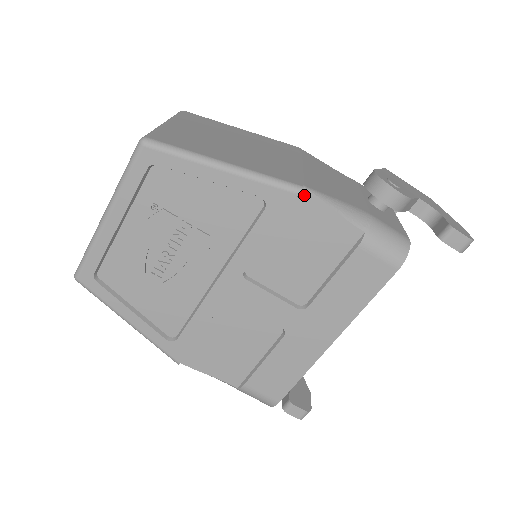
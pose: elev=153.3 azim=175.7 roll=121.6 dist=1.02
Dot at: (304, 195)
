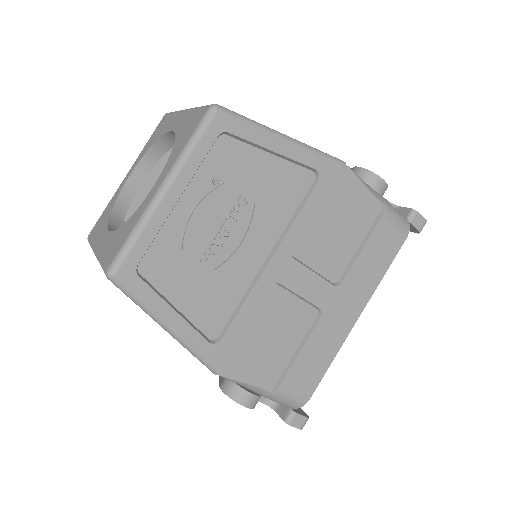
Dot at: (344, 171)
